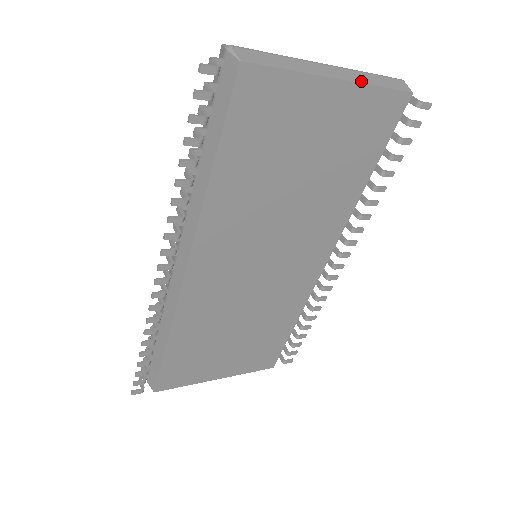
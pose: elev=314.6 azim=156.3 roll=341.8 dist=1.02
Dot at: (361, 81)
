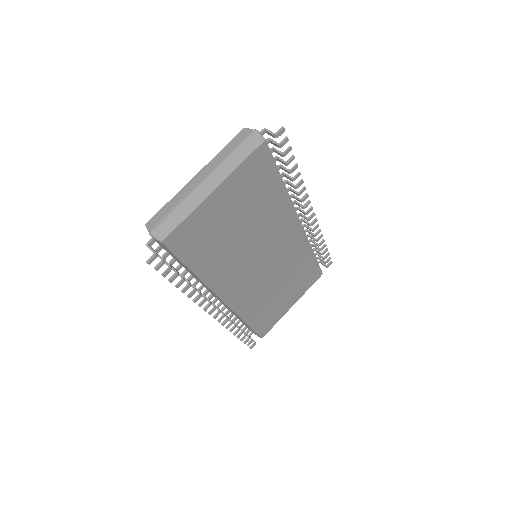
Dot at: (229, 172)
